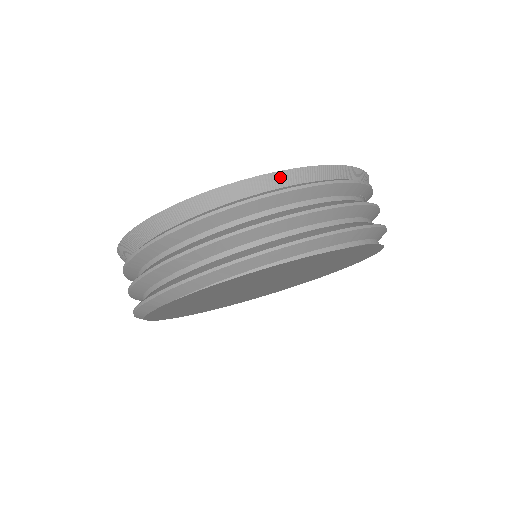
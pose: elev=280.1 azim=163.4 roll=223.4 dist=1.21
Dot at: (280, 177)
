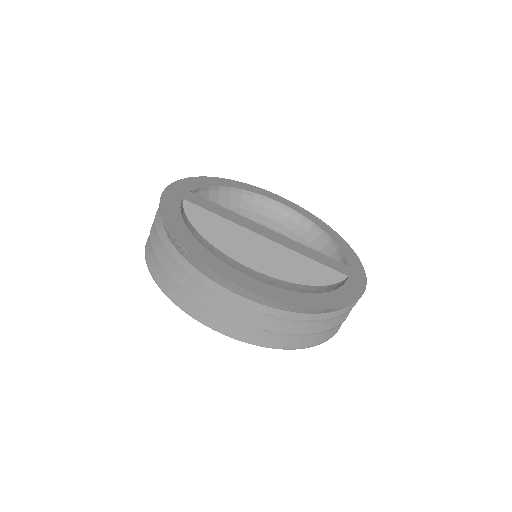
Dot at: occluded
